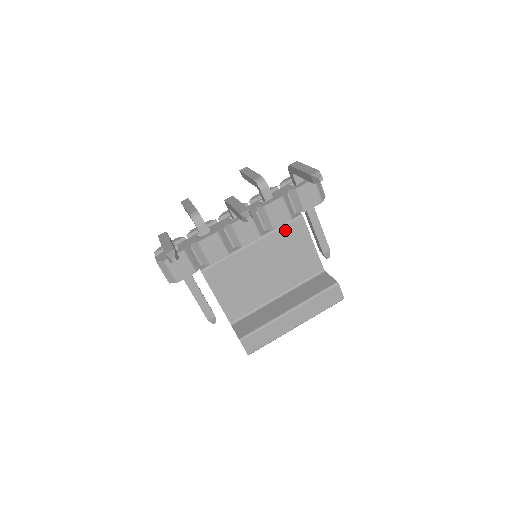
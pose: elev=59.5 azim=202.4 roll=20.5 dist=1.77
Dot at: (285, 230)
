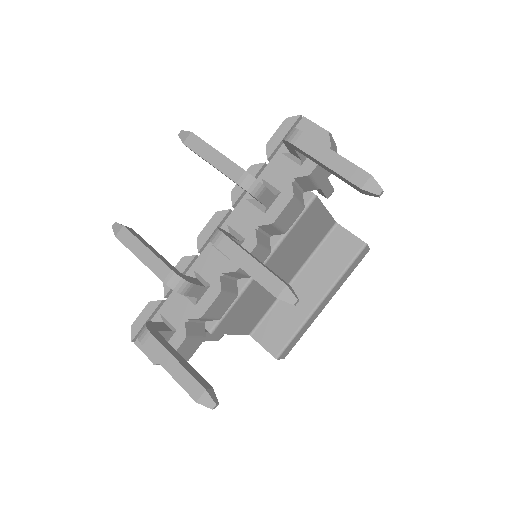
Dot at: (298, 225)
